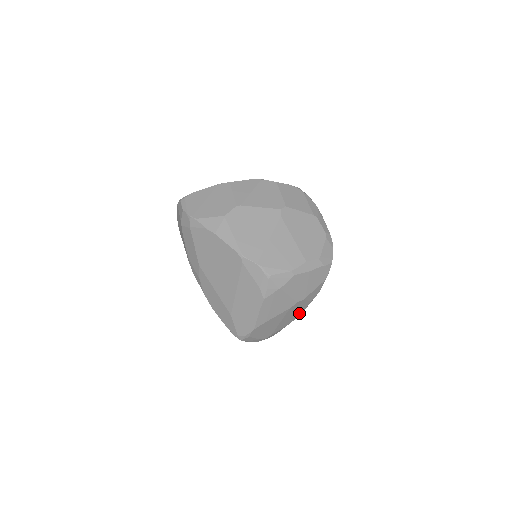
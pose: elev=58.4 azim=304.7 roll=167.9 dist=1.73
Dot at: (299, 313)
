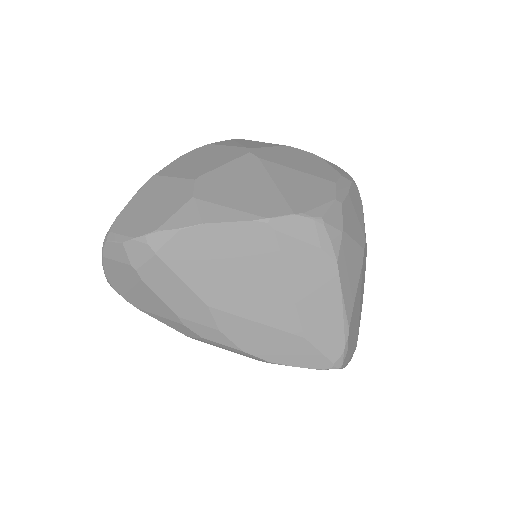
Dot at: (364, 279)
